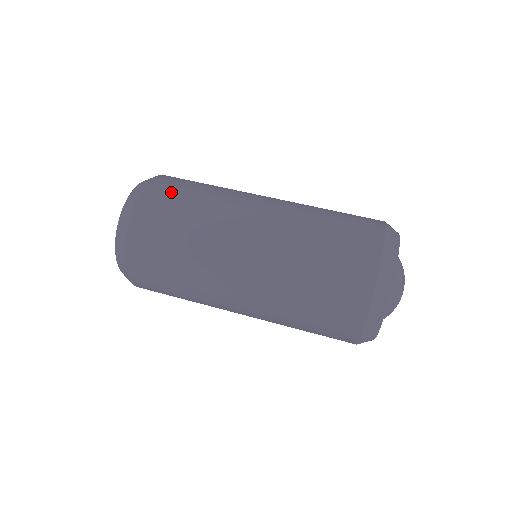
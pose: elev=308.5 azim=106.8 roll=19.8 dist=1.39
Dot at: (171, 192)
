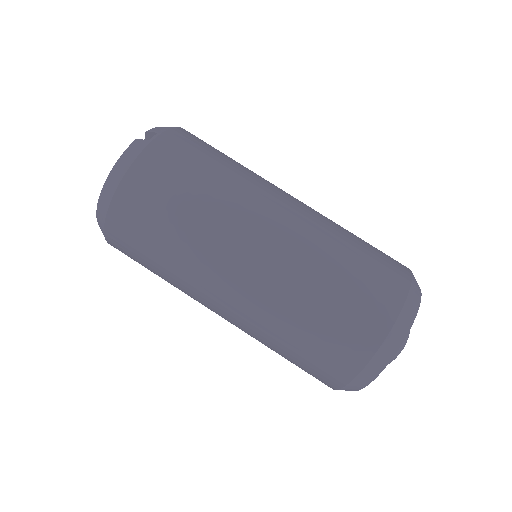
Dot at: (139, 224)
